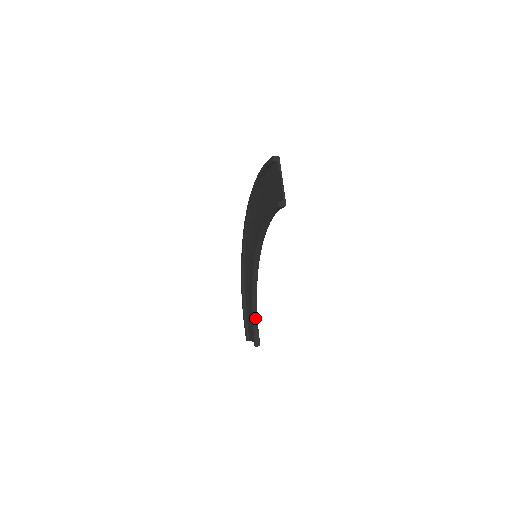
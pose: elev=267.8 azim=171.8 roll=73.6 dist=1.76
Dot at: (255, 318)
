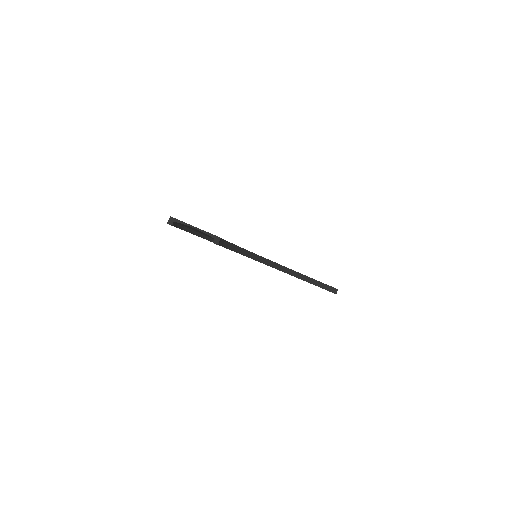
Dot at: (311, 281)
